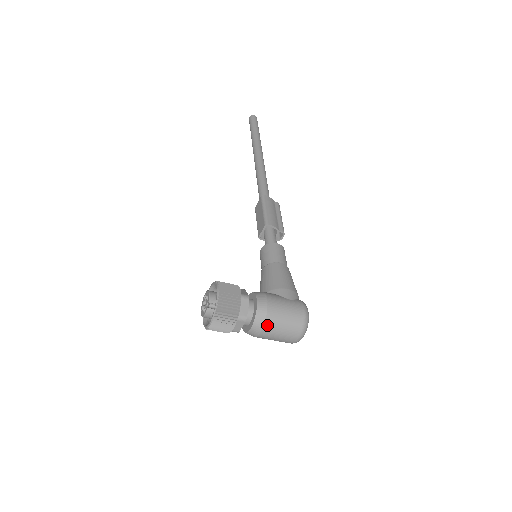
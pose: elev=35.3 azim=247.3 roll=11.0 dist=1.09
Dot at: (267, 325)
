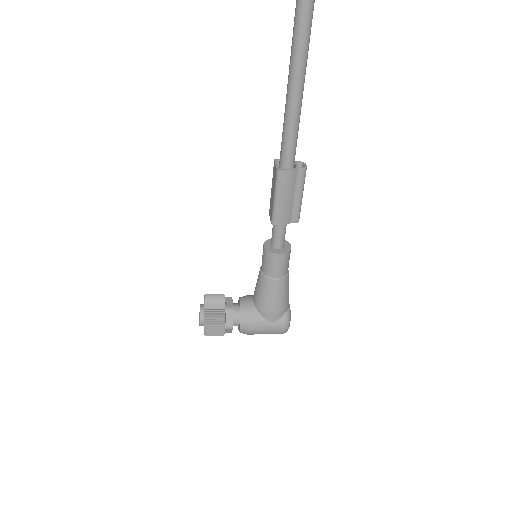
Dot at: occluded
